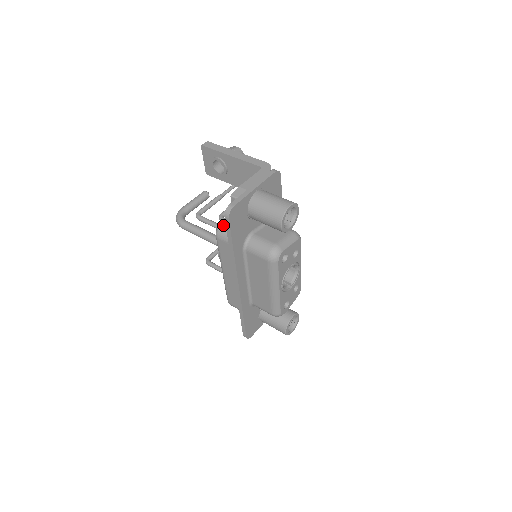
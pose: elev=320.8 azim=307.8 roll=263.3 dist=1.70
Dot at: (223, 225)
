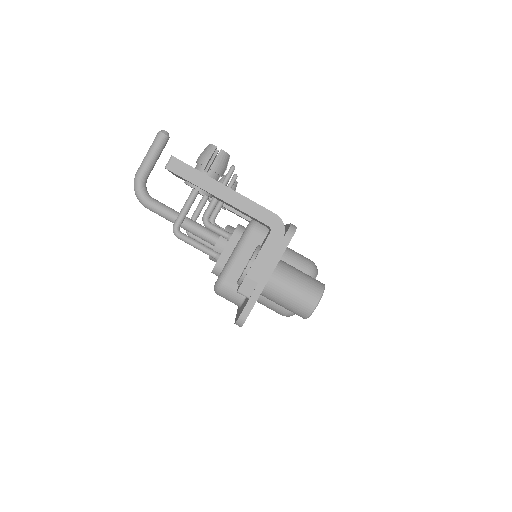
Dot at: (224, 288)
